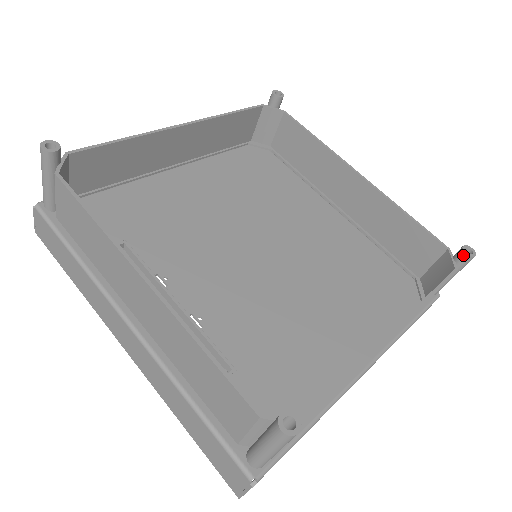
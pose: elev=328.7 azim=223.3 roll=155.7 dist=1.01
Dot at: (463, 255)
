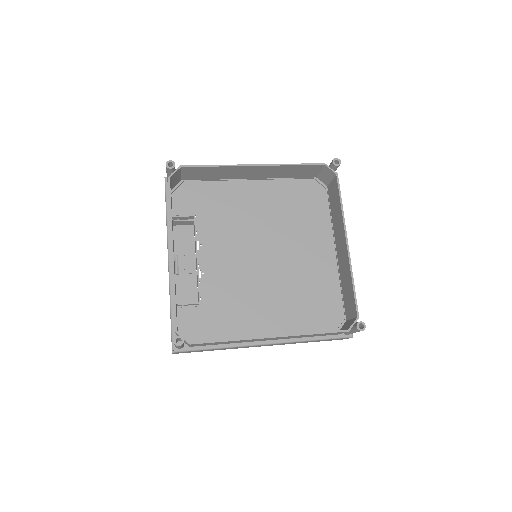
Dot at: (356, 326)
